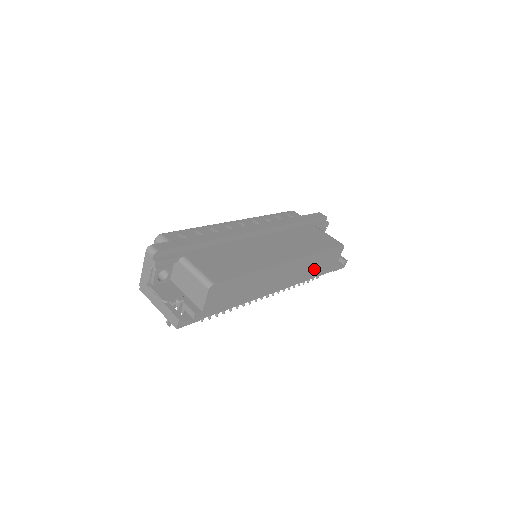
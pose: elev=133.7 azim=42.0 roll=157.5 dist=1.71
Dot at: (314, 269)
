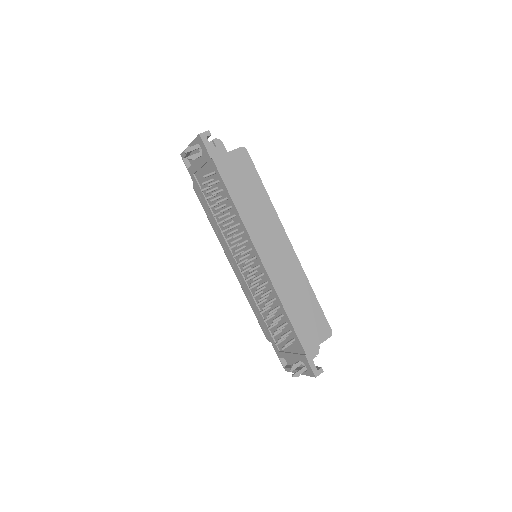
Dot at: (296, 305)
